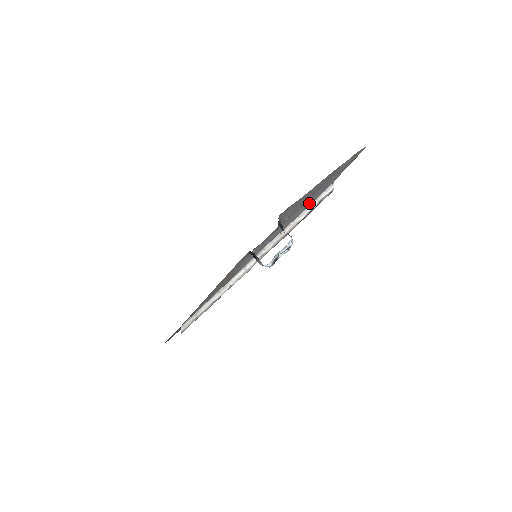
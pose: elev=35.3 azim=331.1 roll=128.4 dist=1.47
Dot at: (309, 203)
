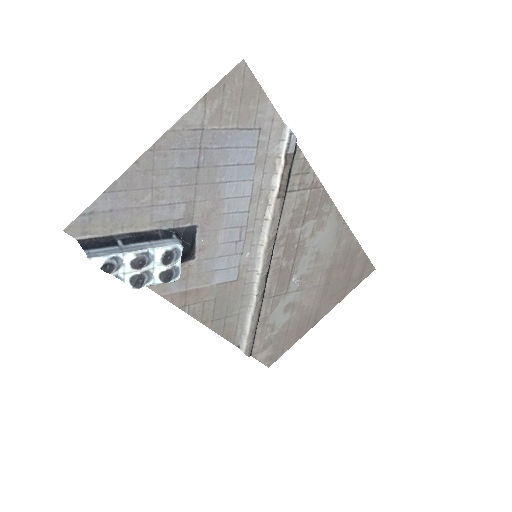
Dot at: (260, 170)
